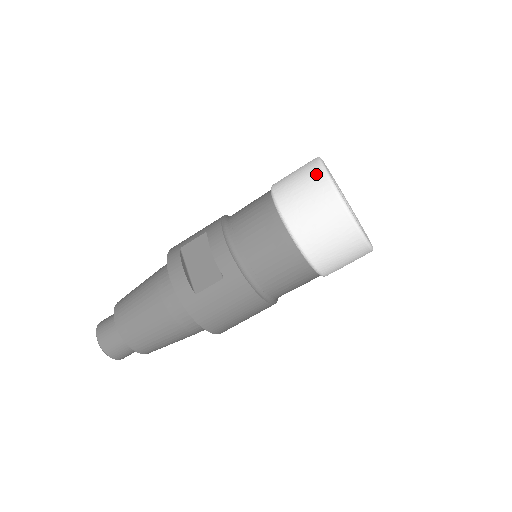
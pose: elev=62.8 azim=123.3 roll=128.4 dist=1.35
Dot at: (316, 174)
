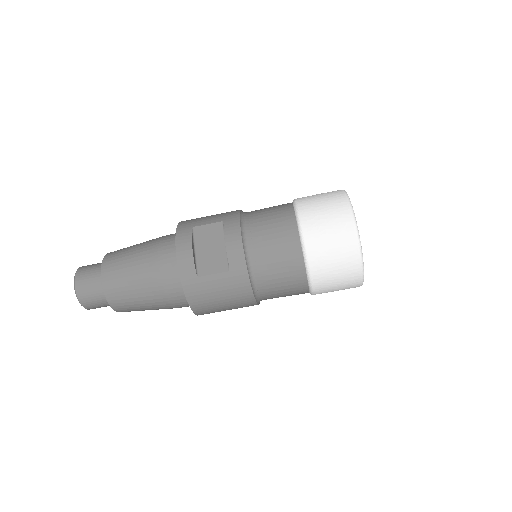
Dot at: (343, 208)
